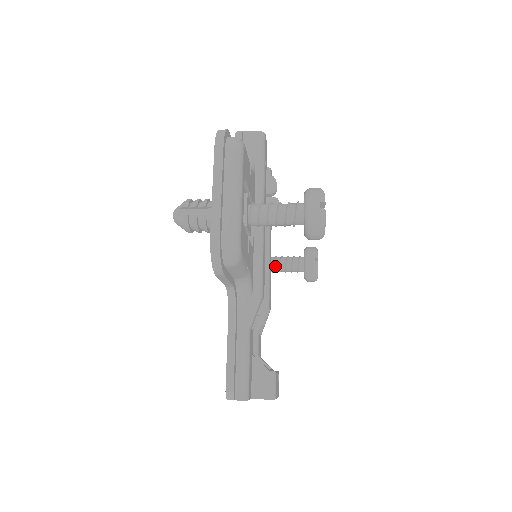
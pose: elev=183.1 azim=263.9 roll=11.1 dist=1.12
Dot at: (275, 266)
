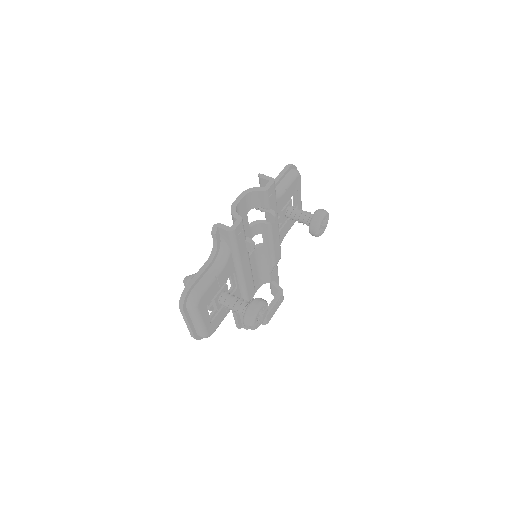
Dot at: occluded
